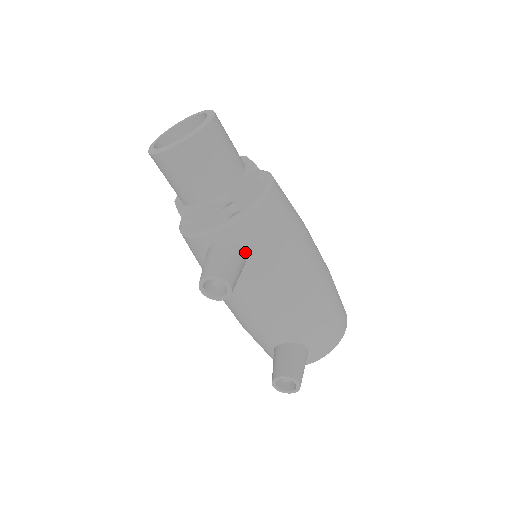
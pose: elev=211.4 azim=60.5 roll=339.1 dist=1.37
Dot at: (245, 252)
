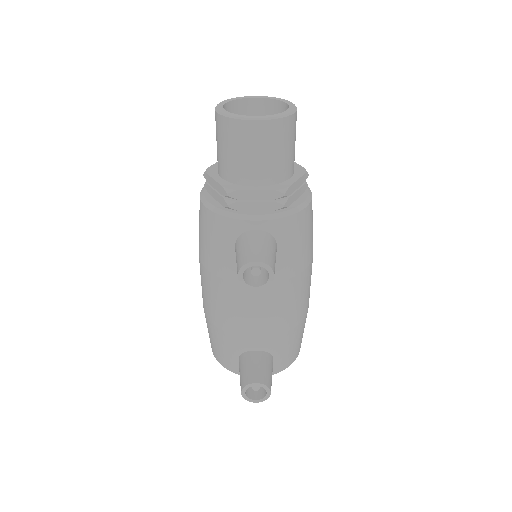
Dot at: (277, 249)
